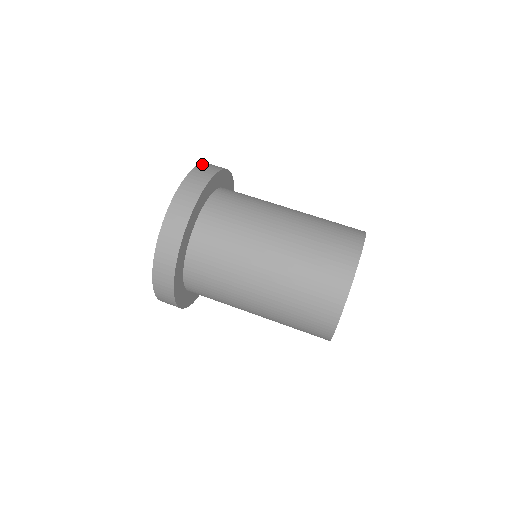
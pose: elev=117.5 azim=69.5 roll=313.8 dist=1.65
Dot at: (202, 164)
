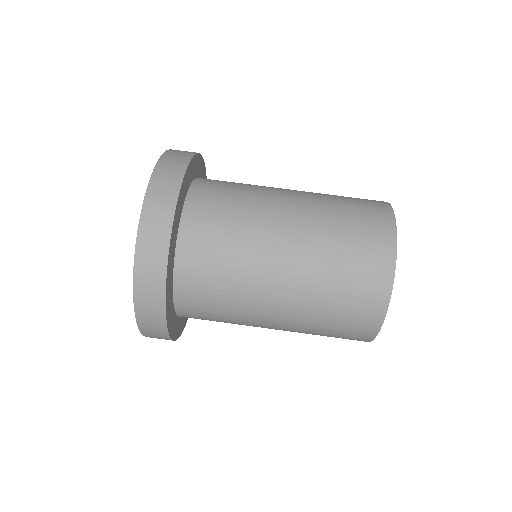
Dot at: (144, 212)
